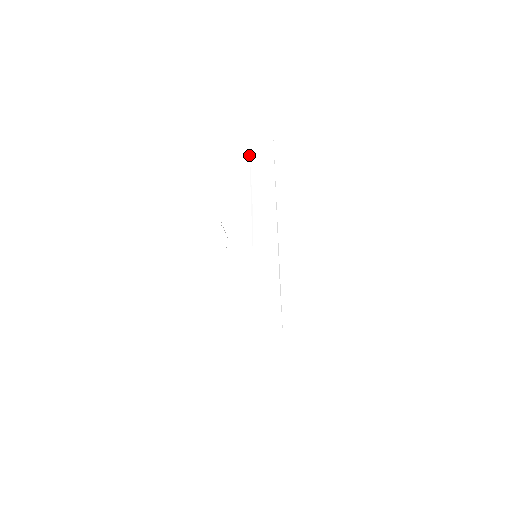
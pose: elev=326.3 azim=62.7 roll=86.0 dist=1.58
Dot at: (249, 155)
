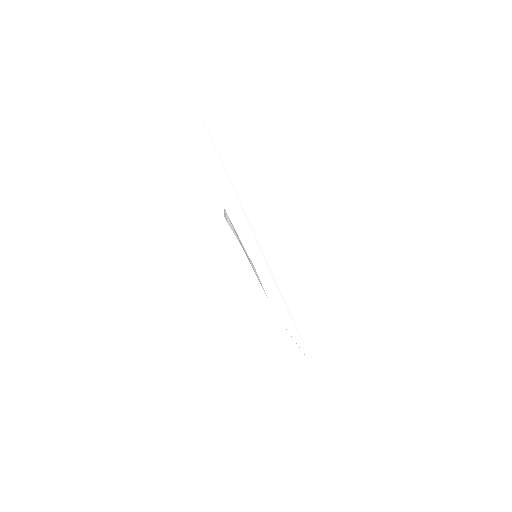
Dot at: (186, 105)
